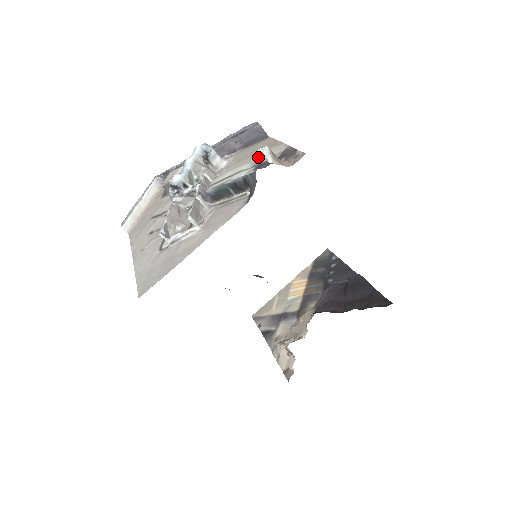
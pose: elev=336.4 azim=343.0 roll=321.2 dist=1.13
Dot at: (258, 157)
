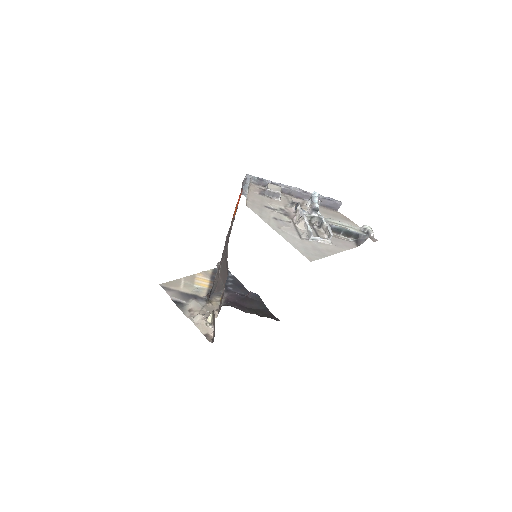
Dot at: (371, 231)
